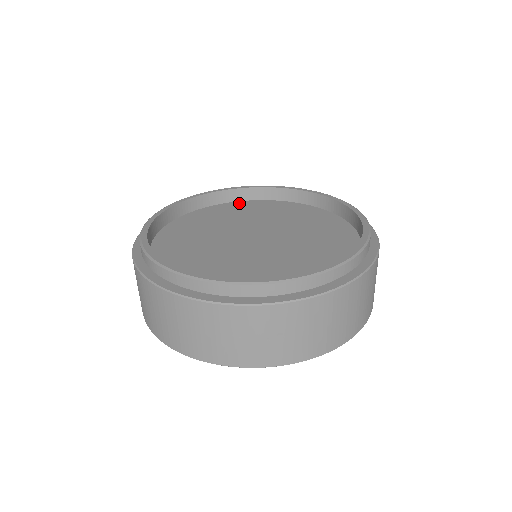
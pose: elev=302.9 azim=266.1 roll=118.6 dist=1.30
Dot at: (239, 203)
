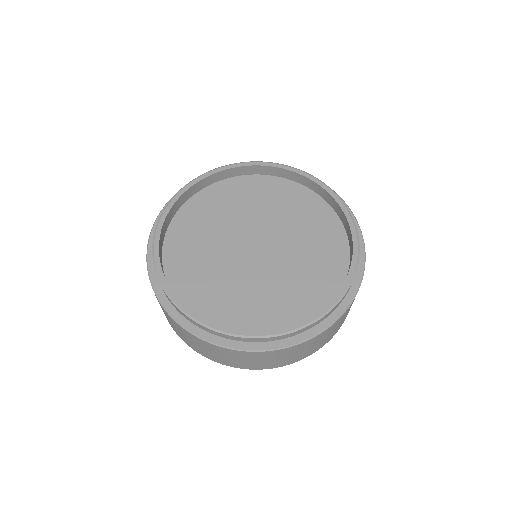
Dot at: (243, 179)
